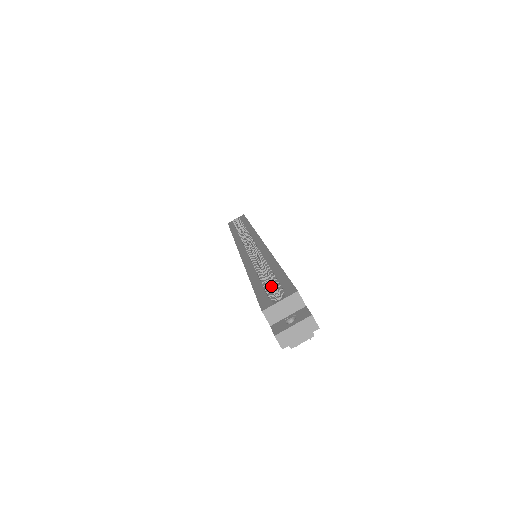
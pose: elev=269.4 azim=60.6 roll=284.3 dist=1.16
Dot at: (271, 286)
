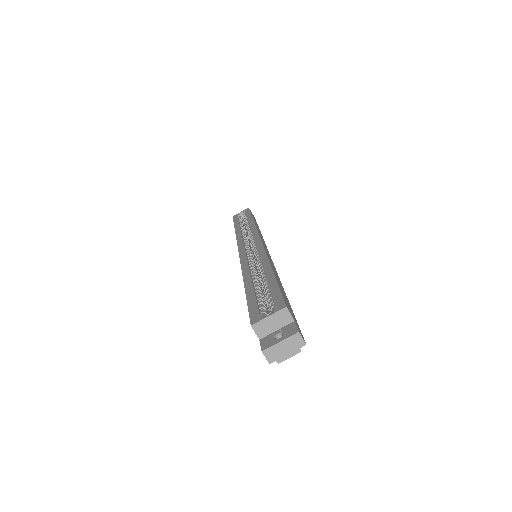
Dot at: occluded
